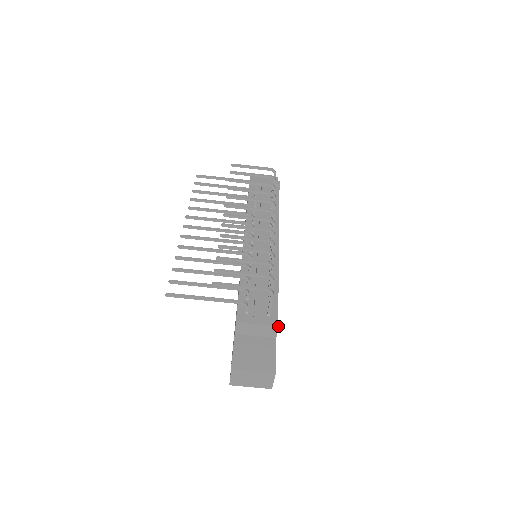
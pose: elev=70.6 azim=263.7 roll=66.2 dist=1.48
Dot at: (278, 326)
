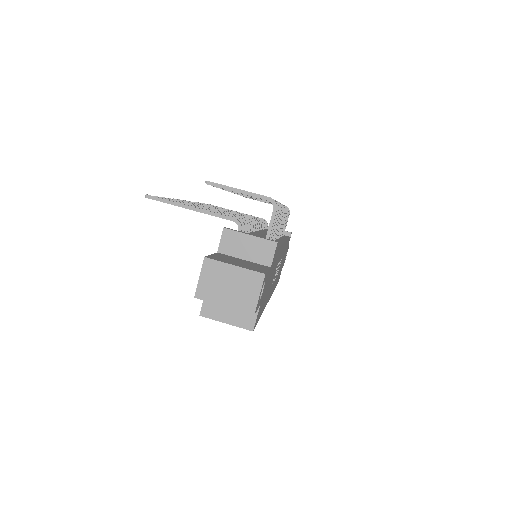
Dot at: (277, 242)
